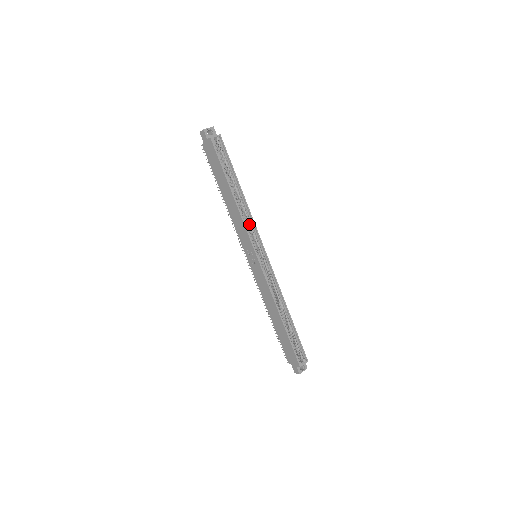
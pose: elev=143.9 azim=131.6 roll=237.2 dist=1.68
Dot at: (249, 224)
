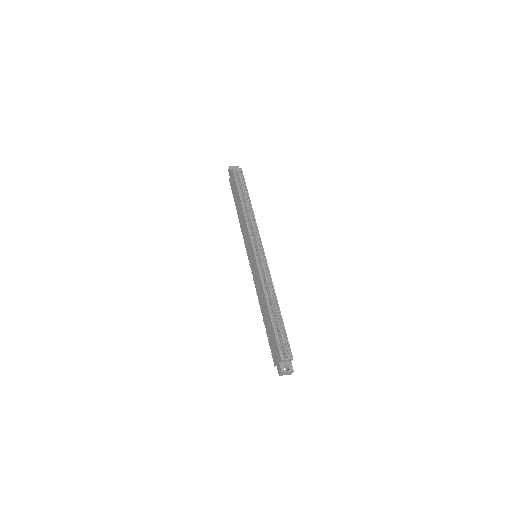
Dot at: (253, 227)
